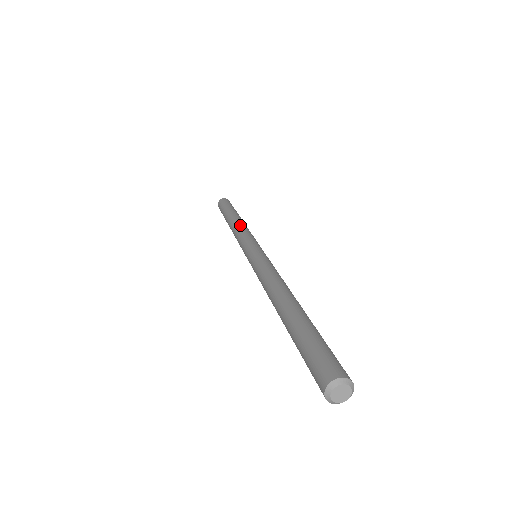
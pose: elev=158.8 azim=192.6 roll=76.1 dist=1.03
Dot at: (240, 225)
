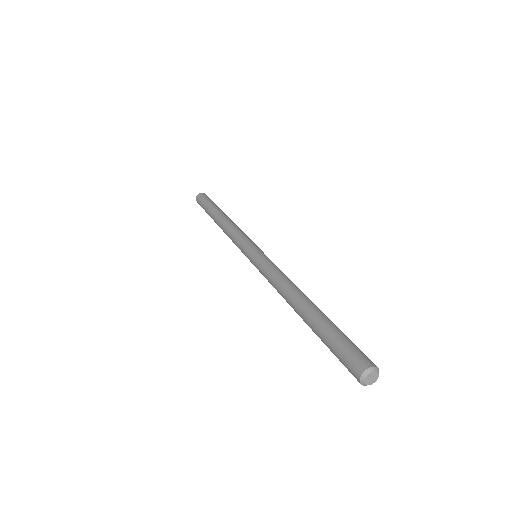
Dot at: (233, 224)
